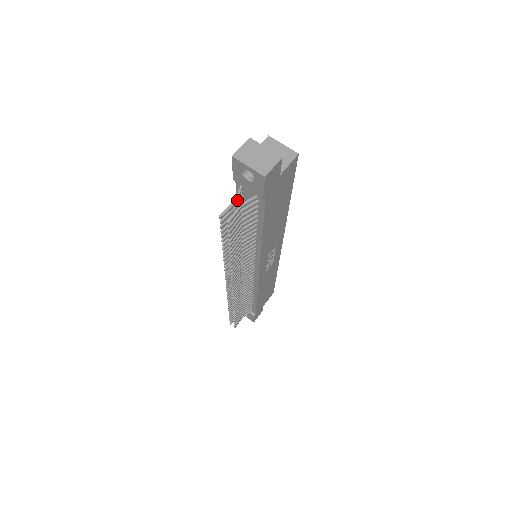
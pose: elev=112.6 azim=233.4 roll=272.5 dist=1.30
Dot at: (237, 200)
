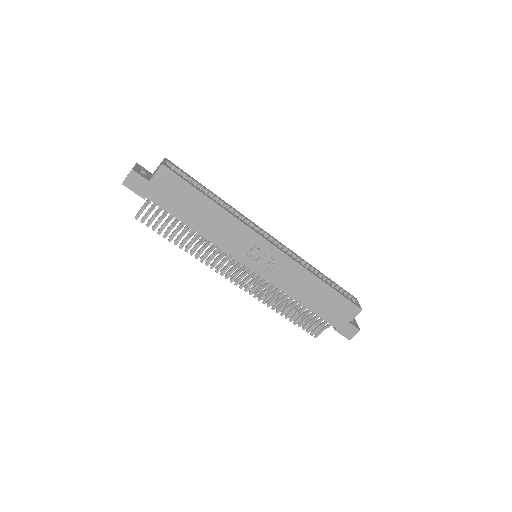
Dot at: occluded
